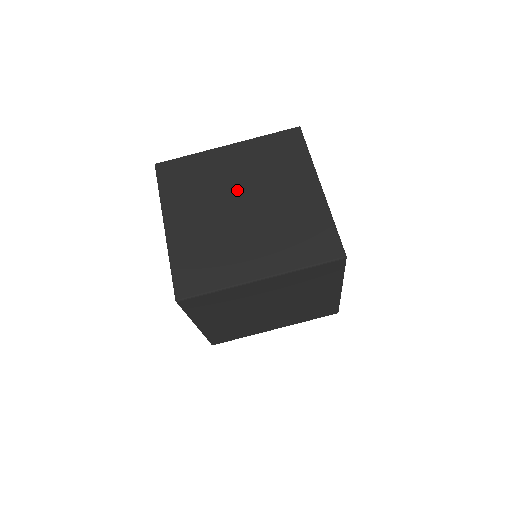
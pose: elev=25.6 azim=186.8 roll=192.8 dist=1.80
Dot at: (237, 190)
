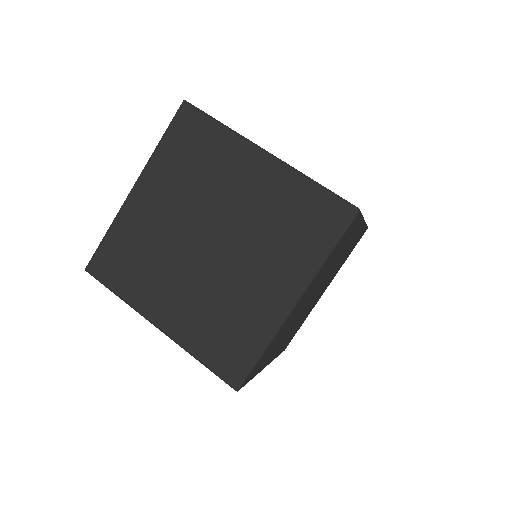
Dot at: occluded
